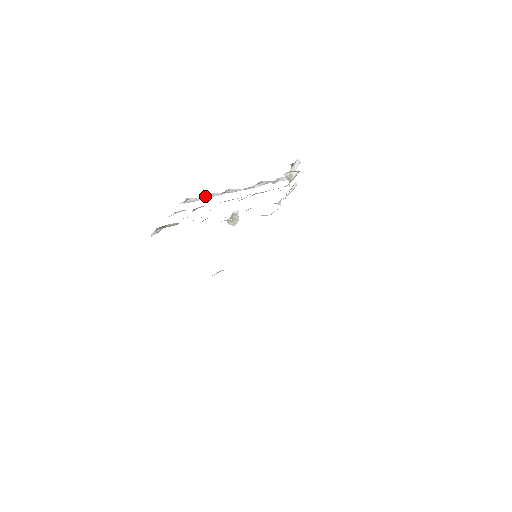
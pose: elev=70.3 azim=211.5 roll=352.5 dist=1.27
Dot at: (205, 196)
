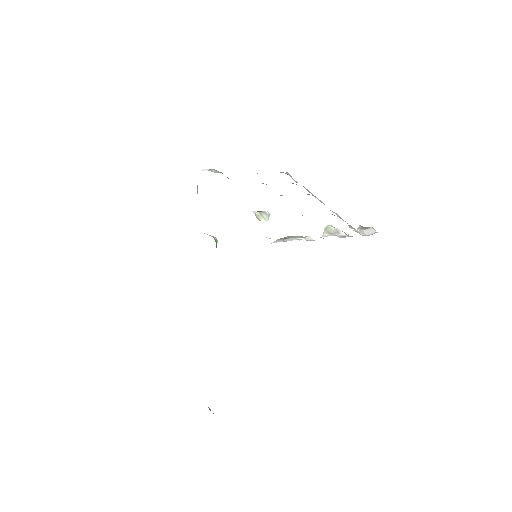
Dot at: occluded
